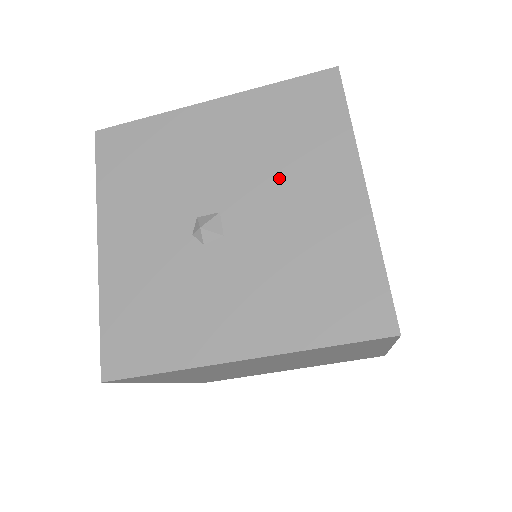
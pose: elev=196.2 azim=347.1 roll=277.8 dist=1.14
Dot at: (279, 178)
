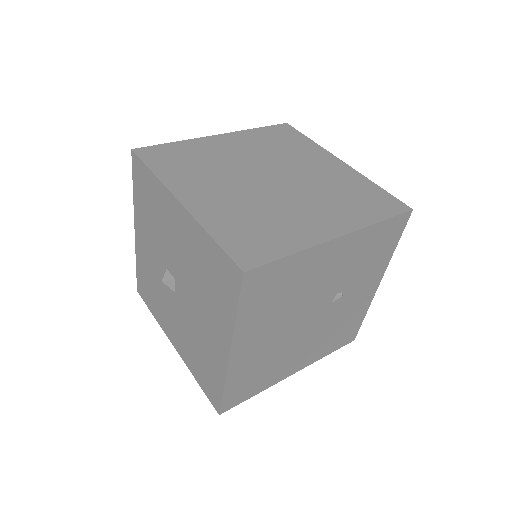
Dot at: (198, 297)
